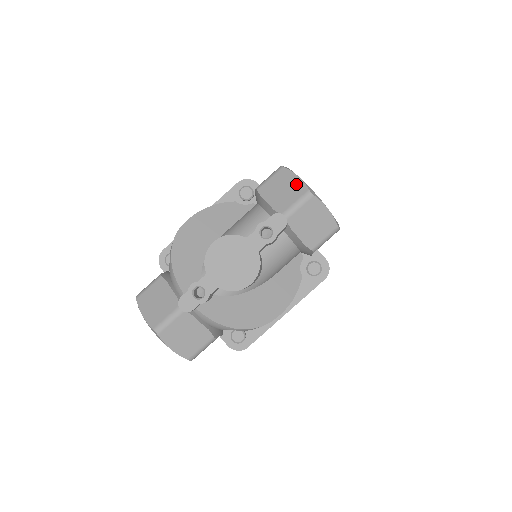
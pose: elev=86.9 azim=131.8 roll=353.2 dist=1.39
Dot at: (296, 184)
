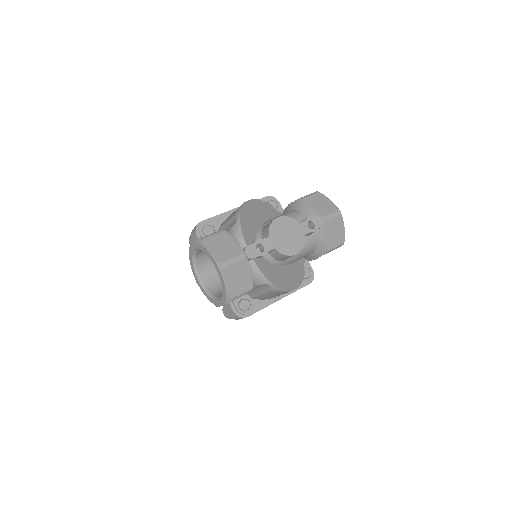
Dot at: (330, 204)
